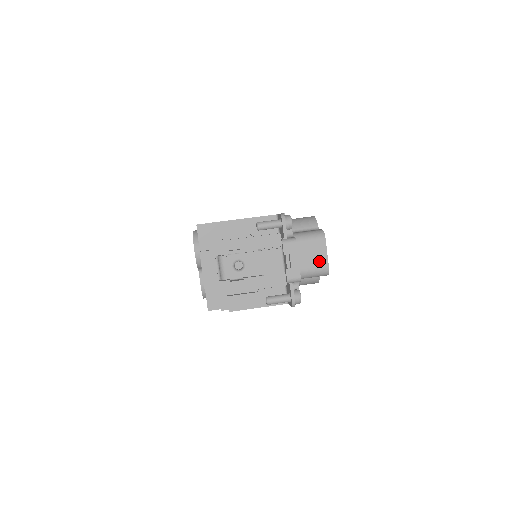
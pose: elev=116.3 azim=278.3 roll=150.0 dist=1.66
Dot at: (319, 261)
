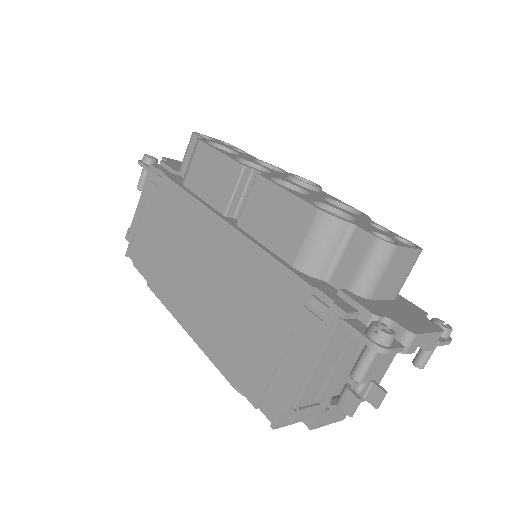
Dot at: (408, 263)
